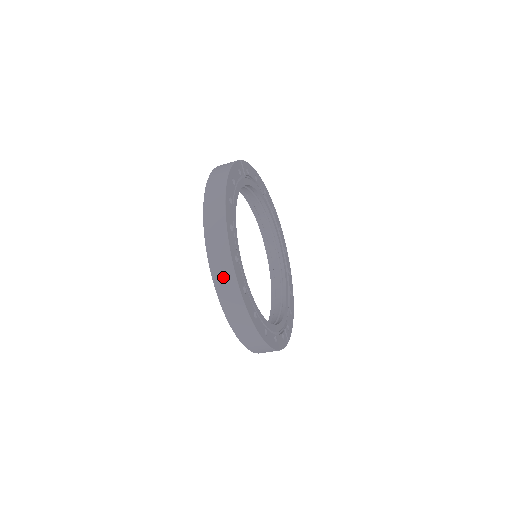
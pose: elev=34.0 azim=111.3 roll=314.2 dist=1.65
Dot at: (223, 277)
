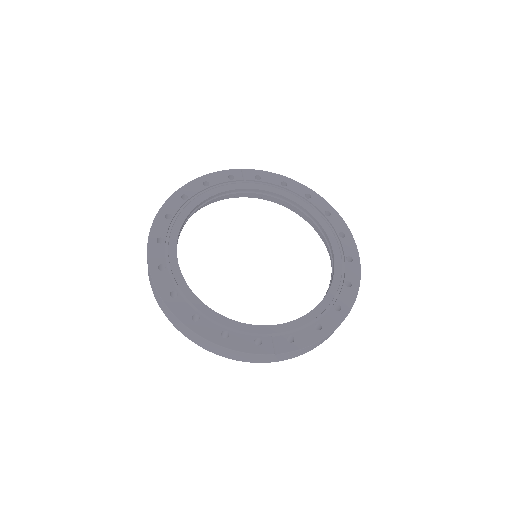
Dot at: occluded
